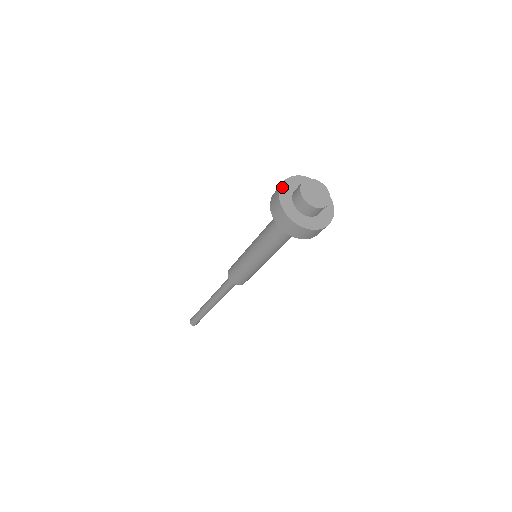
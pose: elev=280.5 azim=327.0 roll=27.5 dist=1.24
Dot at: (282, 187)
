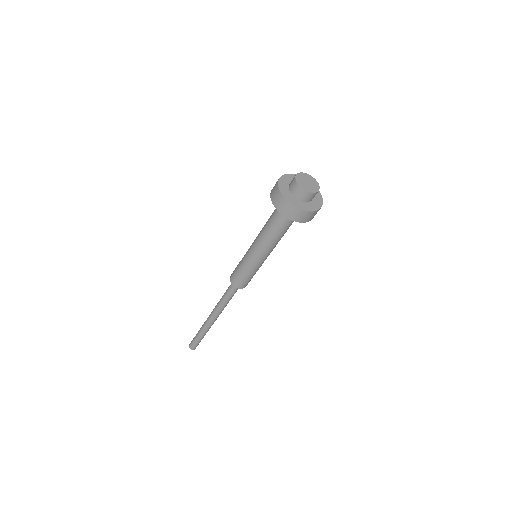
Dot at: (281, 178)
